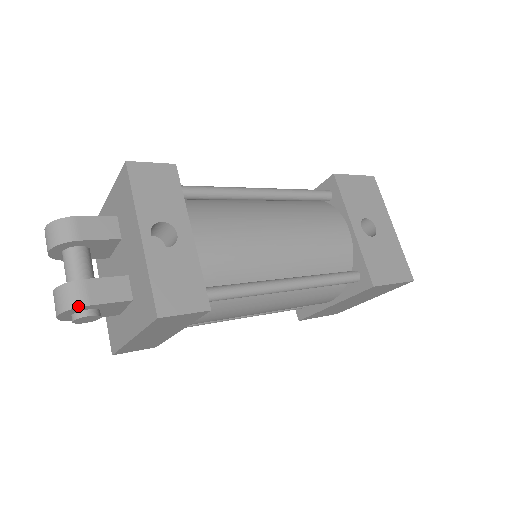
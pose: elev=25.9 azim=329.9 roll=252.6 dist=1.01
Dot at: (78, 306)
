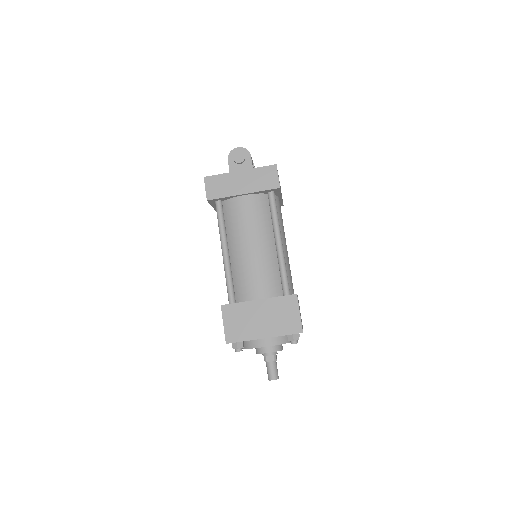
Dot at: (249, 152)
